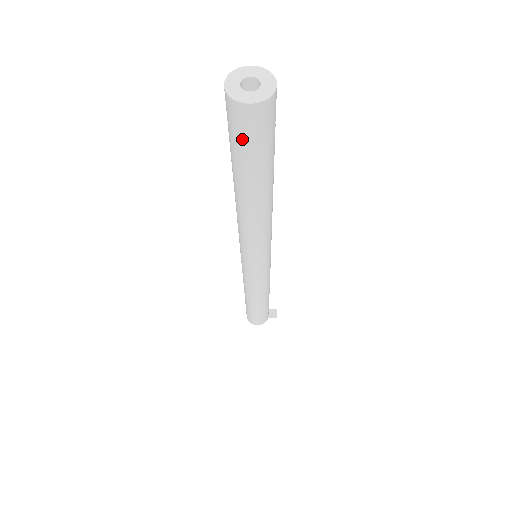
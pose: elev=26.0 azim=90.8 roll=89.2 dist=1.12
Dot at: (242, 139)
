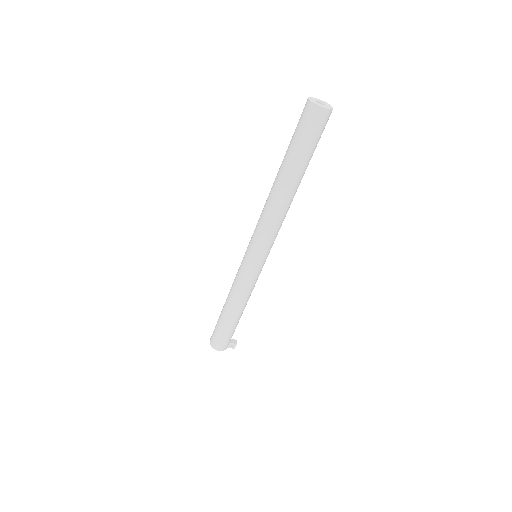
Dot at: (307, 131)
